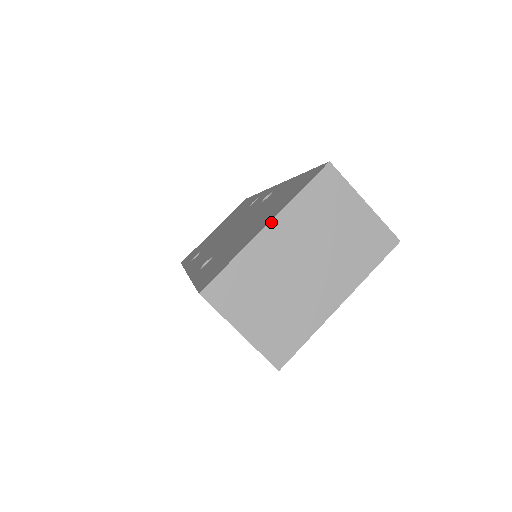
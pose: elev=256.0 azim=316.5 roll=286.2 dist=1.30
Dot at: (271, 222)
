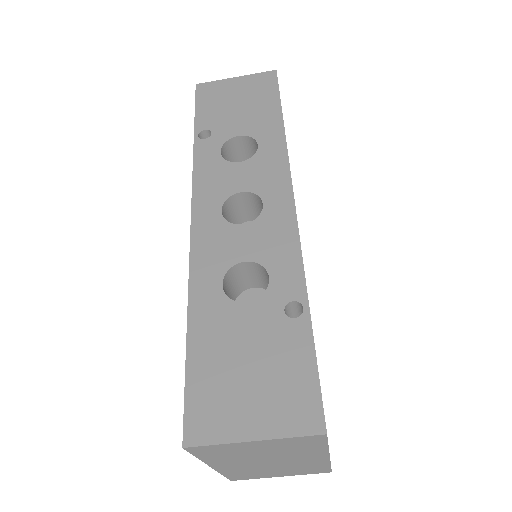
Dot at: (210, 466)
